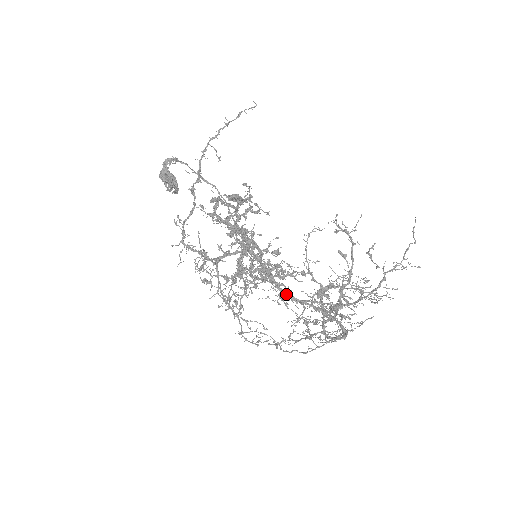
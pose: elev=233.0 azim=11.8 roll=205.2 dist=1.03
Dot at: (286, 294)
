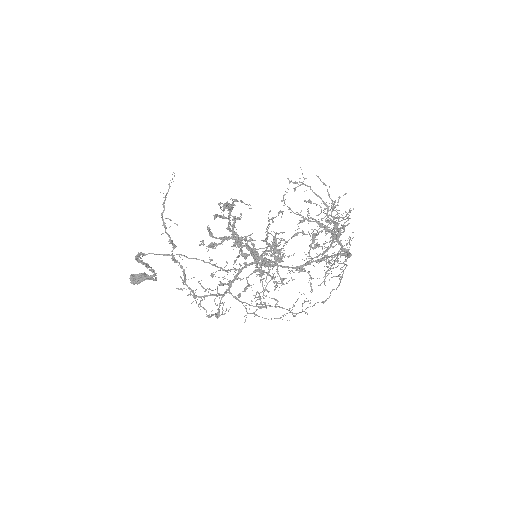
Dot at: (306, 234)
